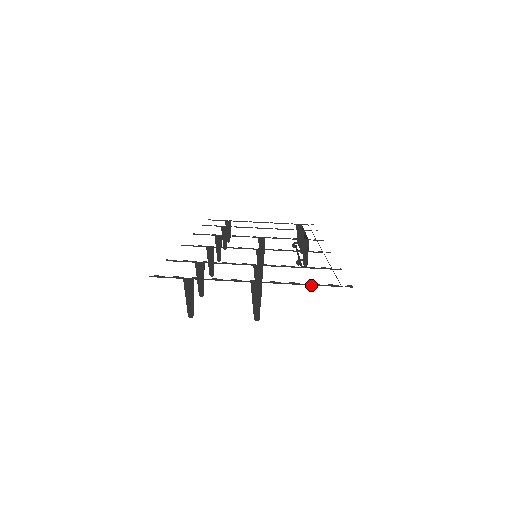
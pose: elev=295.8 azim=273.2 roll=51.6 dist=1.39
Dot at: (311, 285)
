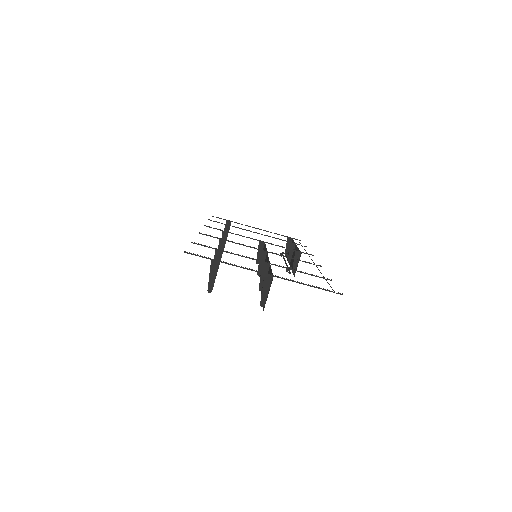
Dot at: (311, 286)
